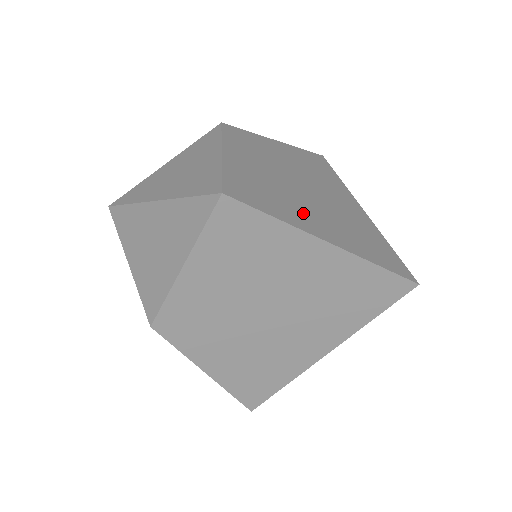
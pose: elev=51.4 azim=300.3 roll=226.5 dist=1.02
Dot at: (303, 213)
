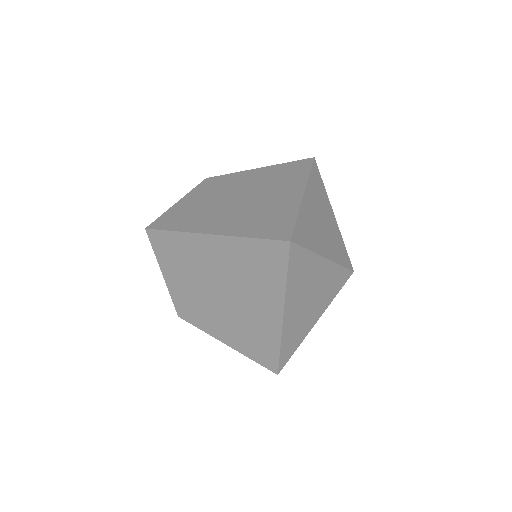
Dot at: (209, 220)
